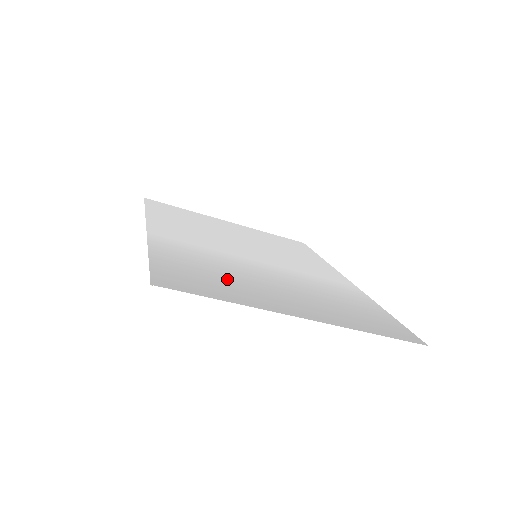
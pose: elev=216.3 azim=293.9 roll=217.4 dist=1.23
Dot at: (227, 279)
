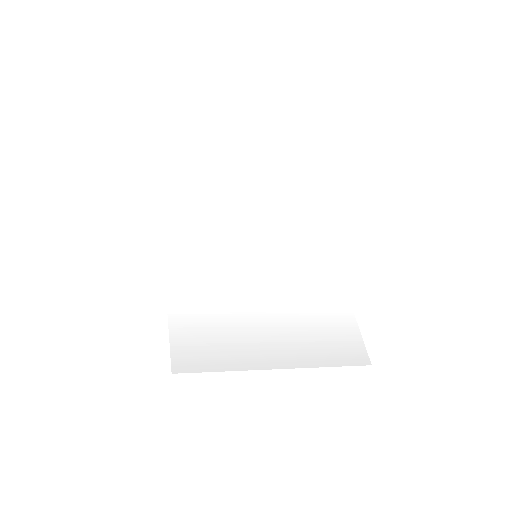
Dot at: (227, 328)
